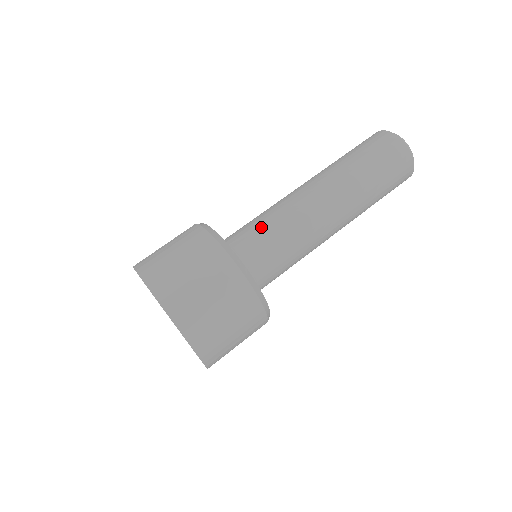
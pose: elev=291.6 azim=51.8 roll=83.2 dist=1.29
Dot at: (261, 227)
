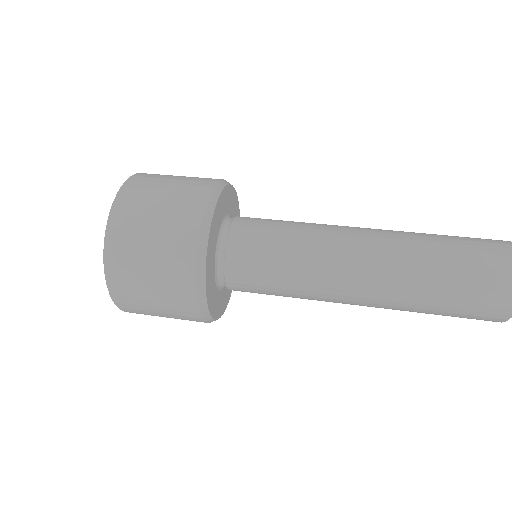
Dot at: occluded
